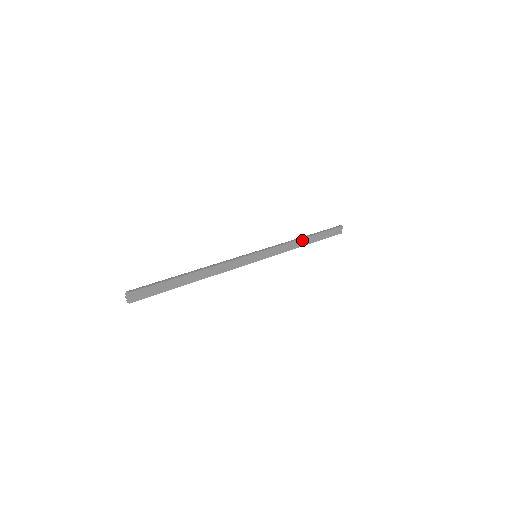
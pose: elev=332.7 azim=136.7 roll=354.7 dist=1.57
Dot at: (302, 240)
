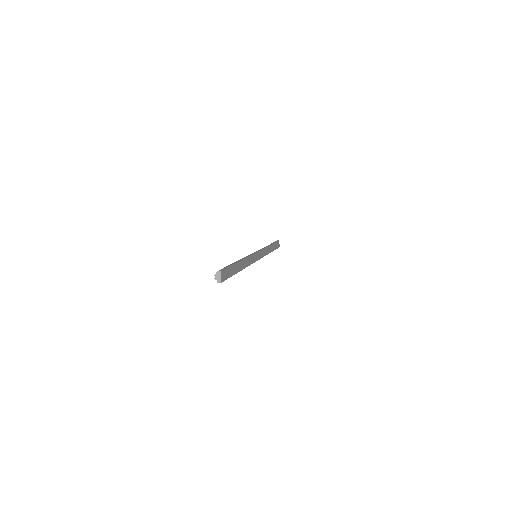
Dot at: (269, 247)
